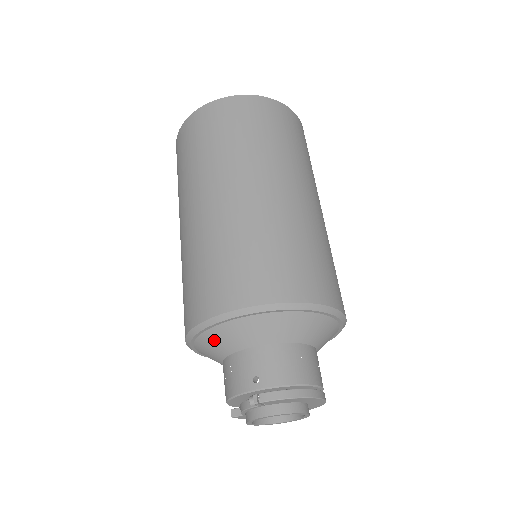
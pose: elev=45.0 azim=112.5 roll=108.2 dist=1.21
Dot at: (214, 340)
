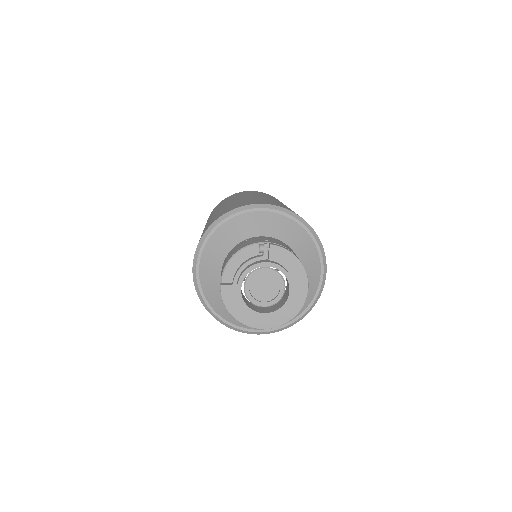
Dot at: (236, 226)
